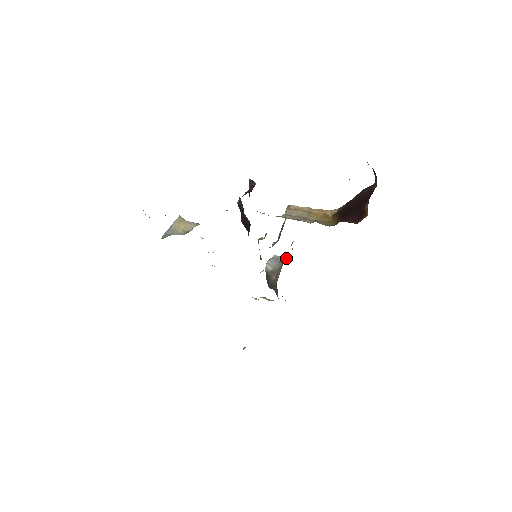
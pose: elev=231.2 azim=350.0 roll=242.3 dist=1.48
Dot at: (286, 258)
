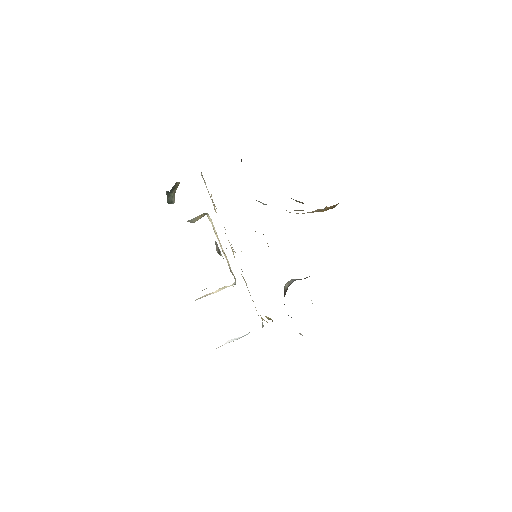
Dot at: occluded
